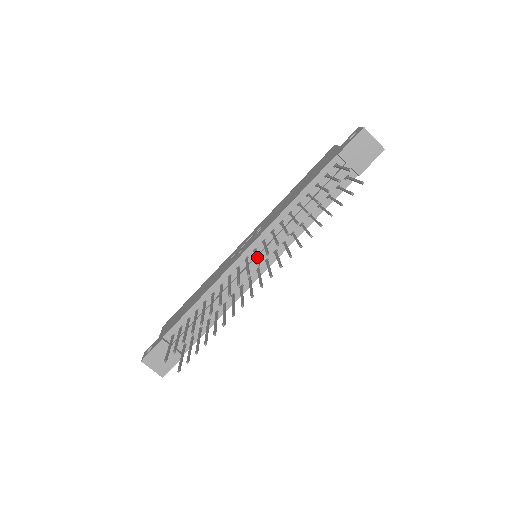
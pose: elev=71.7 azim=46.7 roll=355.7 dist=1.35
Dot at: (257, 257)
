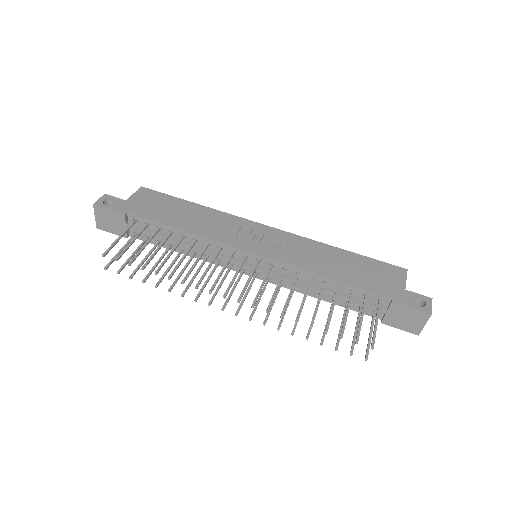
Dot at: occluded
